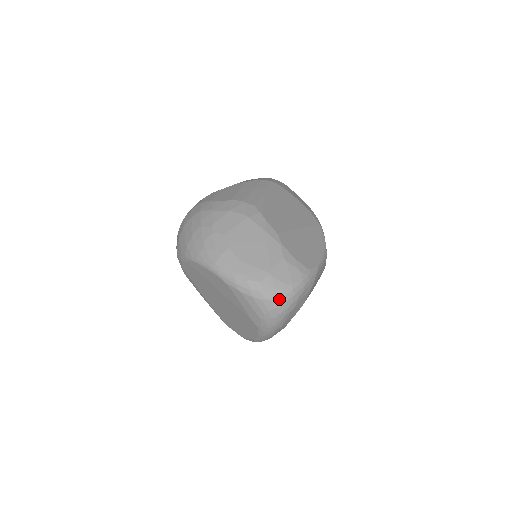
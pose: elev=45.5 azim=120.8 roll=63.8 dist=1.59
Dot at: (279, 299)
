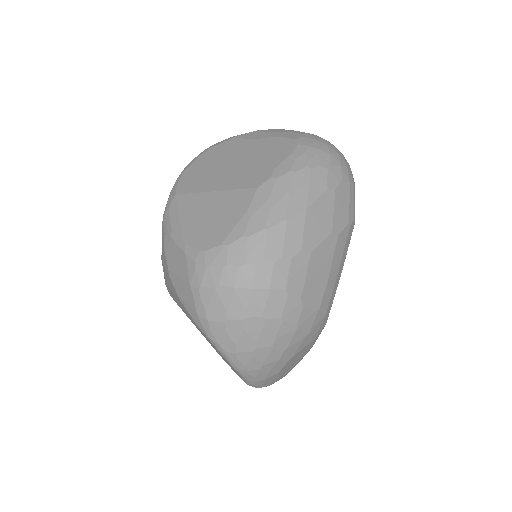
Dot at: occluded
